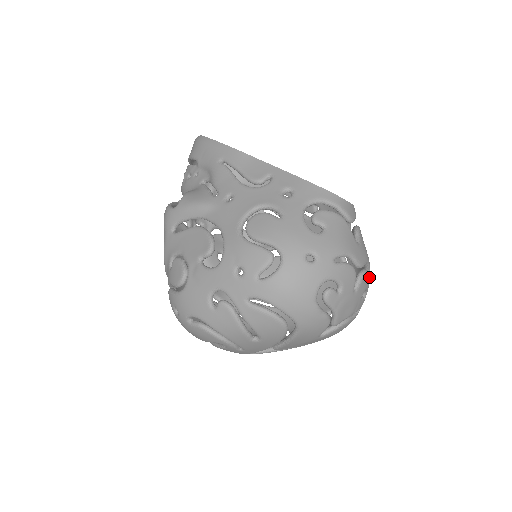
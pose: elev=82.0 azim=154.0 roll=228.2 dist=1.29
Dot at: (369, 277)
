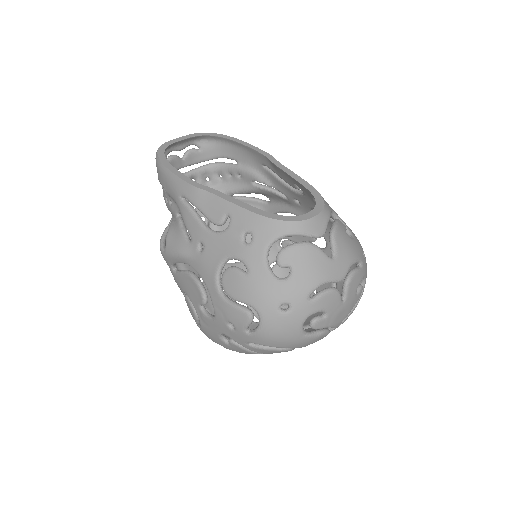
Dot at: (360, 270)
